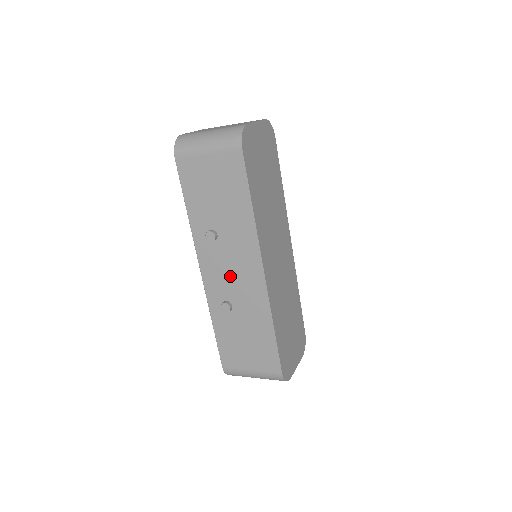
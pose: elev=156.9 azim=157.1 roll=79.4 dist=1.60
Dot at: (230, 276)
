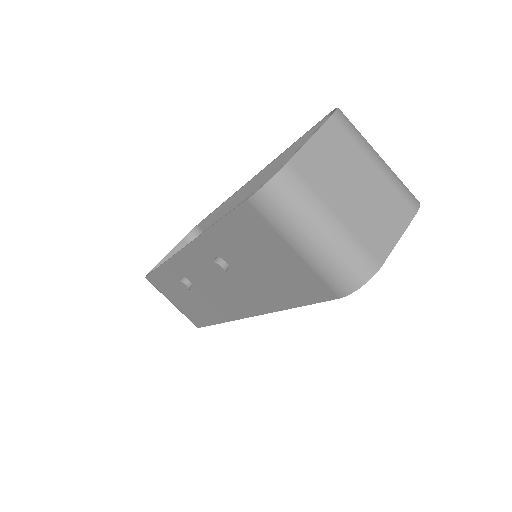
Dot at: (210, 284)
